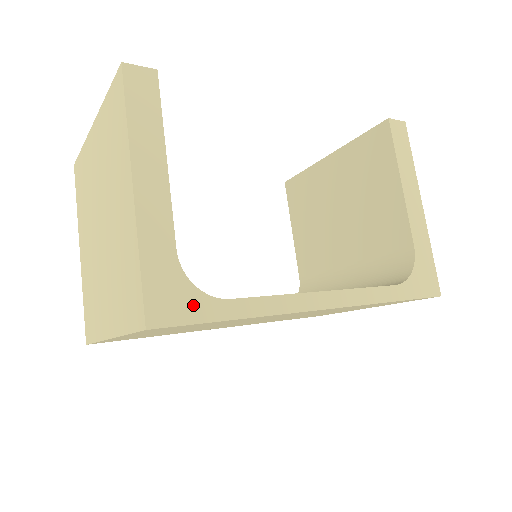
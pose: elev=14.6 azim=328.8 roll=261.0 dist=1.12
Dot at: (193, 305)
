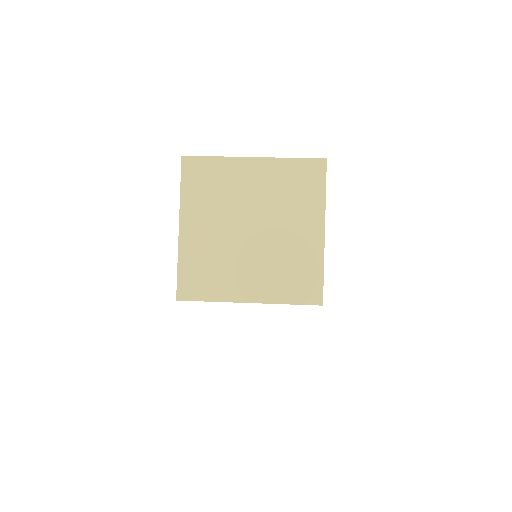
Dot at: occluded
